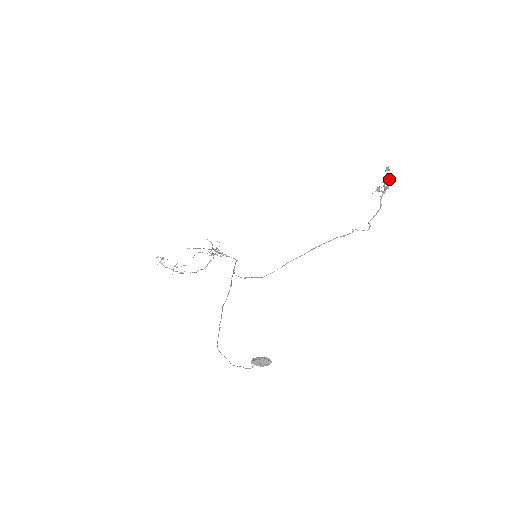
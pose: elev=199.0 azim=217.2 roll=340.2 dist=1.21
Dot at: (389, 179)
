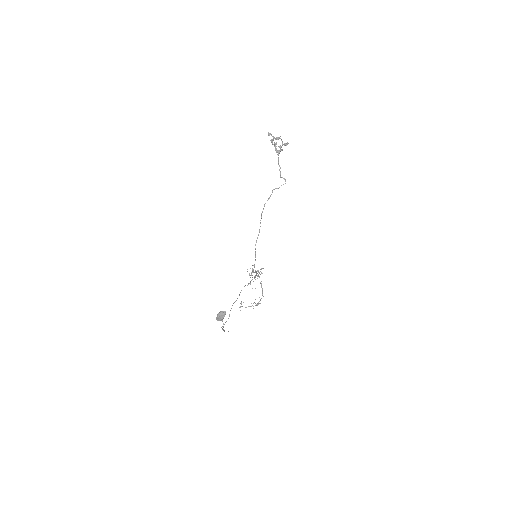
Dot at: (272, 140)
